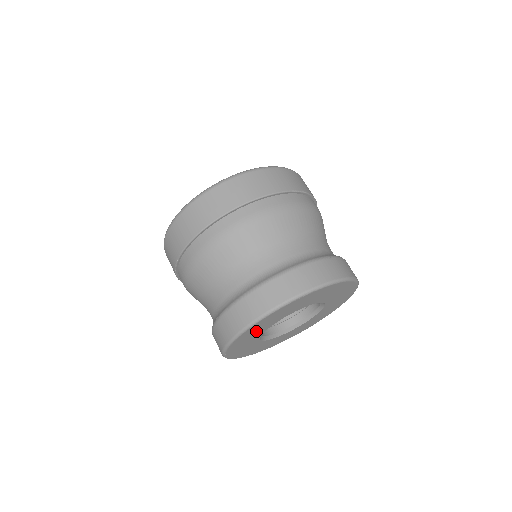
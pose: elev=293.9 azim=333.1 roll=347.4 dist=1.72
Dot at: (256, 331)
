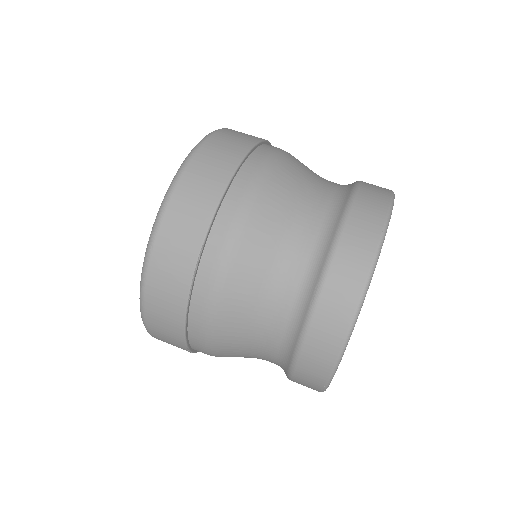
Dot at: occluded
